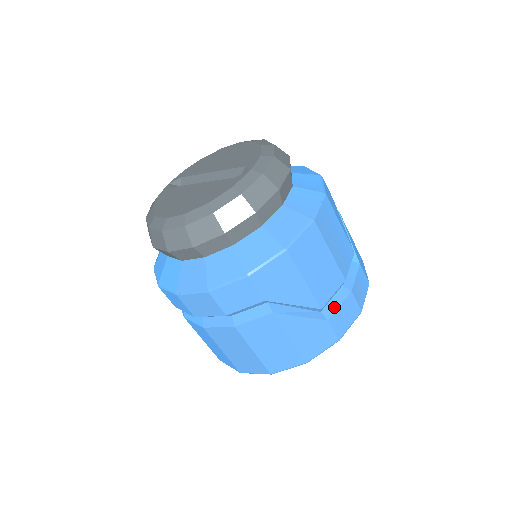
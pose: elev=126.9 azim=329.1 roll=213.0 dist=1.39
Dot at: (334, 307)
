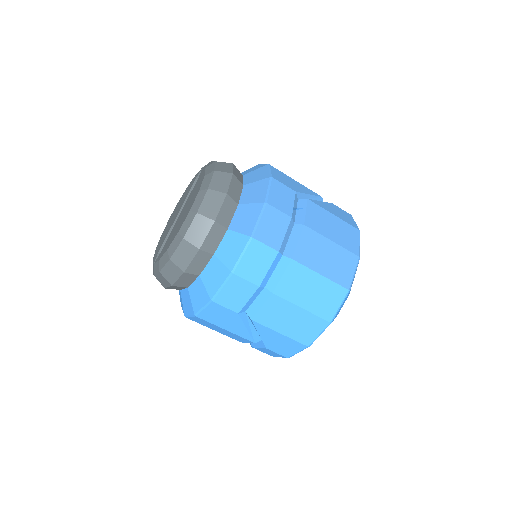
Dot at: occluded
